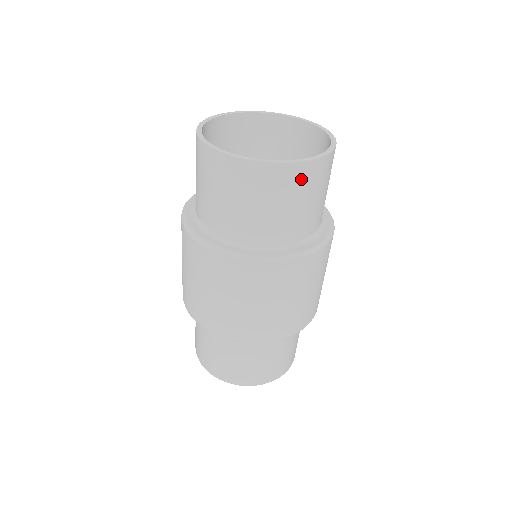
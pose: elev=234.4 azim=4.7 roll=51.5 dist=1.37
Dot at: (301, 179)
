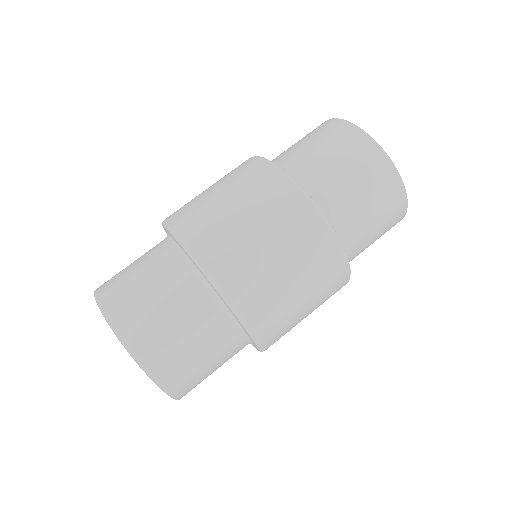
Dot at: (384, 181)
